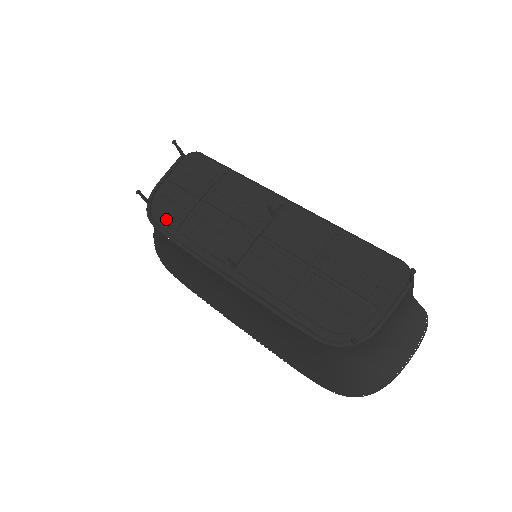
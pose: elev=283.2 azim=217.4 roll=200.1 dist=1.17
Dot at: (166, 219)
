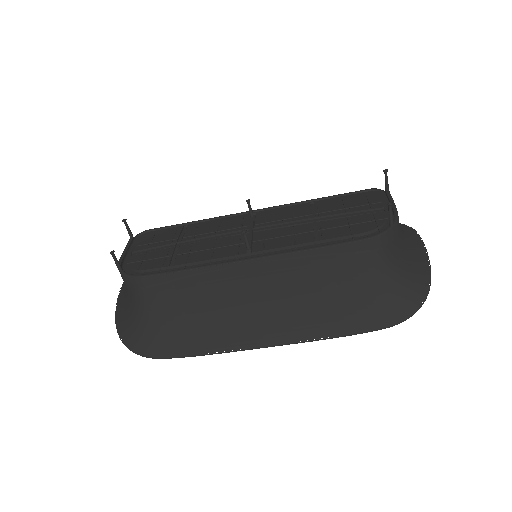
Dot at: (150, 270)
